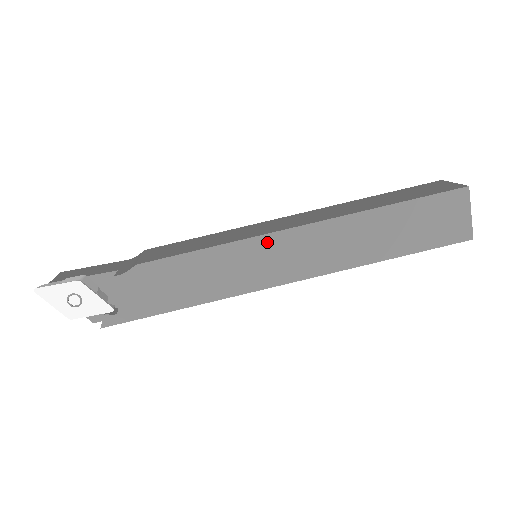
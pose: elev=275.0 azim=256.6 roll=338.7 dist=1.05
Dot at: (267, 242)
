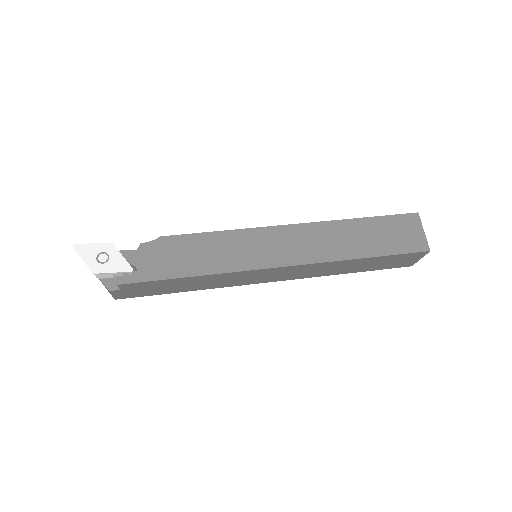
Dot at: (266, 233)
